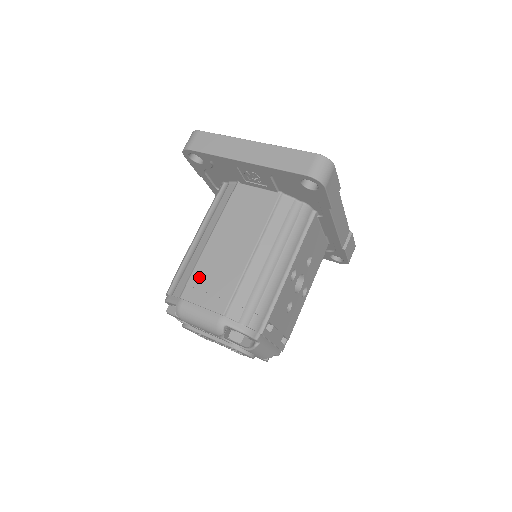
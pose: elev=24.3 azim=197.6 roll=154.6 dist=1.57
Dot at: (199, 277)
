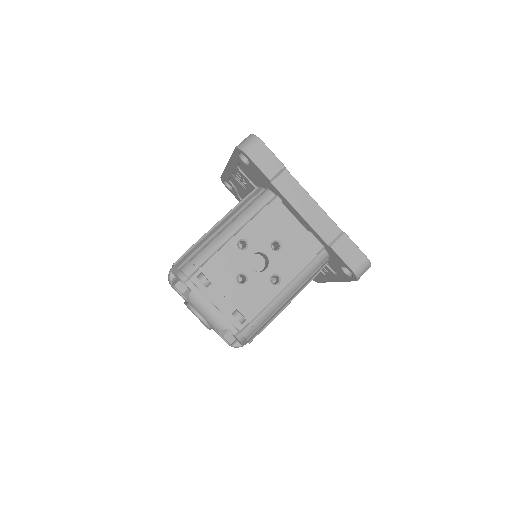
Dot at: occluded
